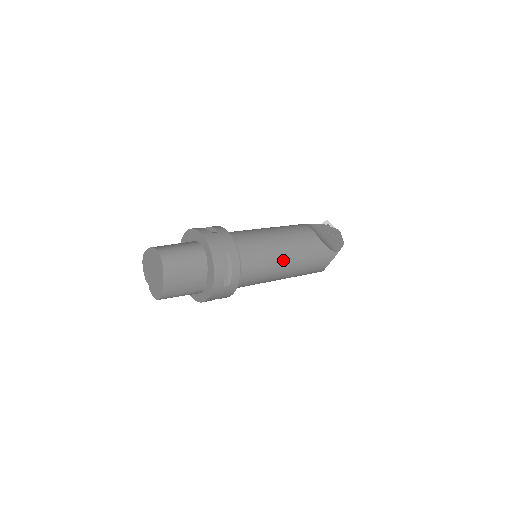
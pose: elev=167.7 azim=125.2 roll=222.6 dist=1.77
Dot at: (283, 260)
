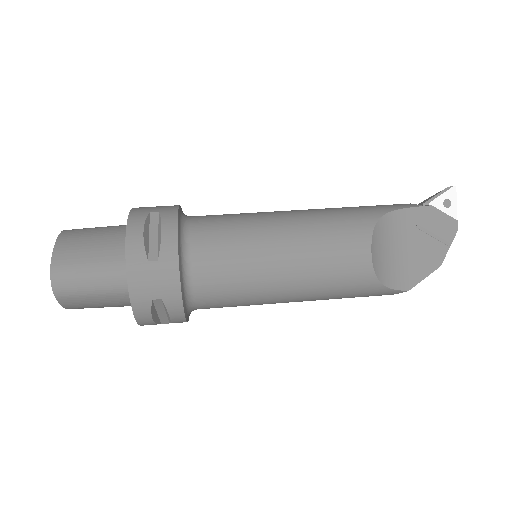
Dot at: (281, 299)
